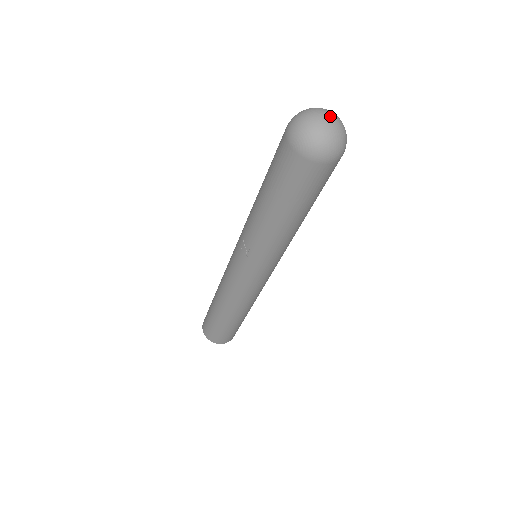
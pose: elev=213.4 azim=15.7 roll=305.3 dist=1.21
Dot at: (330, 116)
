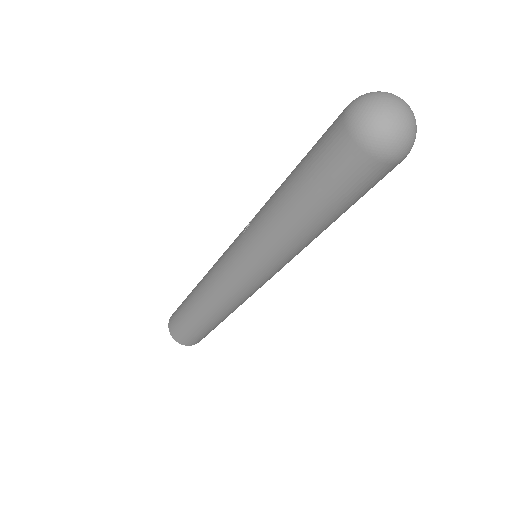
Dot at: (405, 108)
